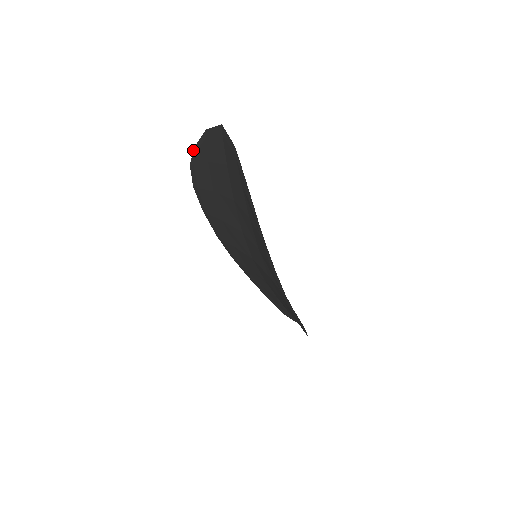
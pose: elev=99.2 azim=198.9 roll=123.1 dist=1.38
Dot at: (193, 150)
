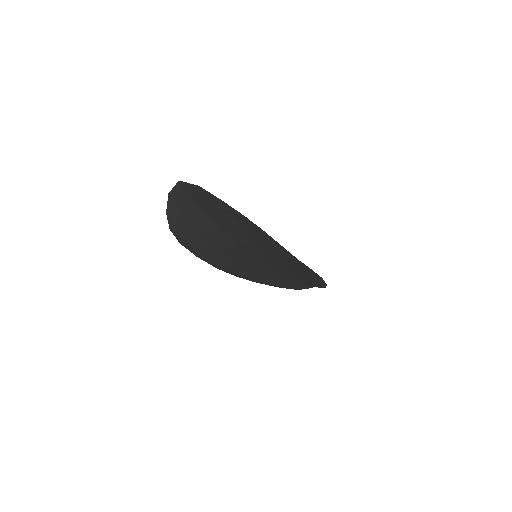
Dot at: occluded
